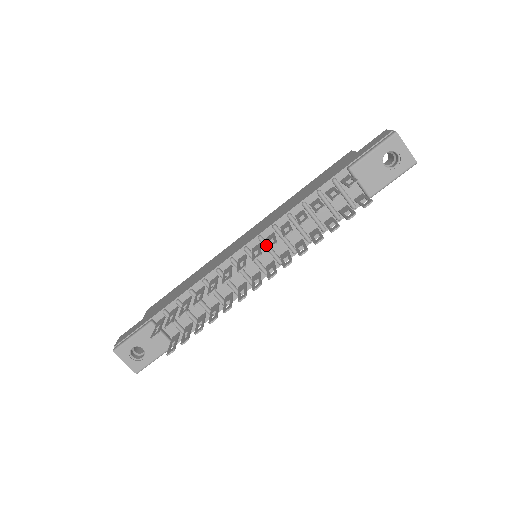
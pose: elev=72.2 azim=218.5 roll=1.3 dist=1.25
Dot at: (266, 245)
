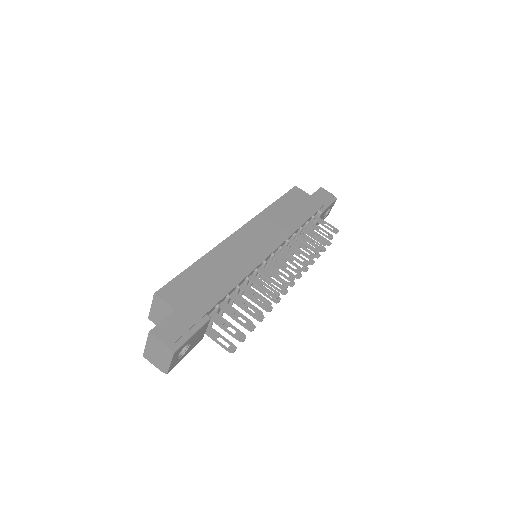
Dot at: occluded
